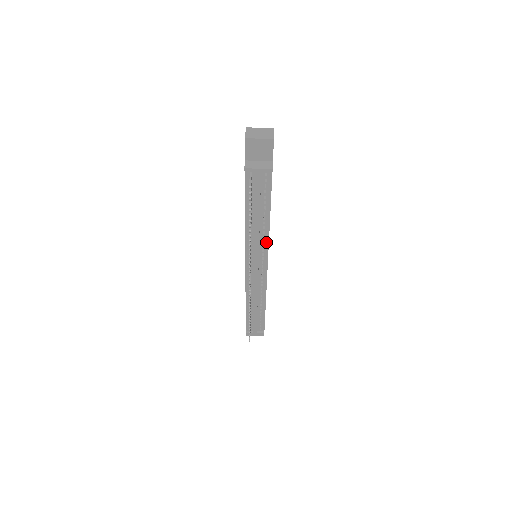
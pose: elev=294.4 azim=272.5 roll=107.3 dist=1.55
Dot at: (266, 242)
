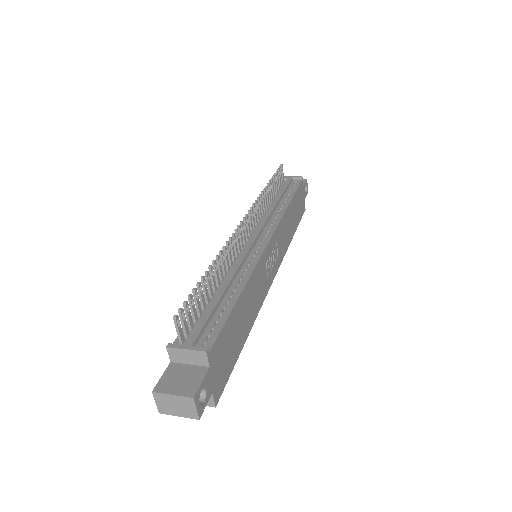
Dot at: (278, 219)
